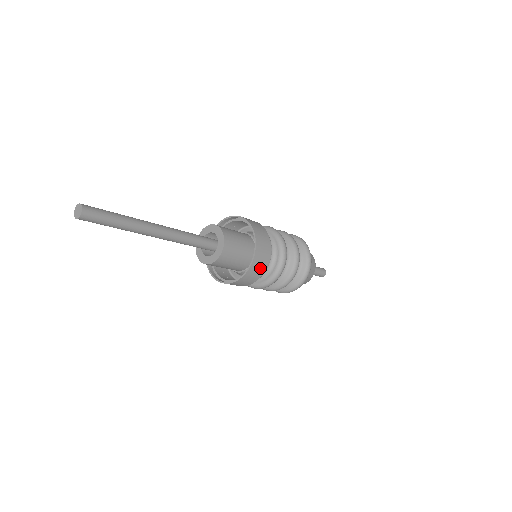
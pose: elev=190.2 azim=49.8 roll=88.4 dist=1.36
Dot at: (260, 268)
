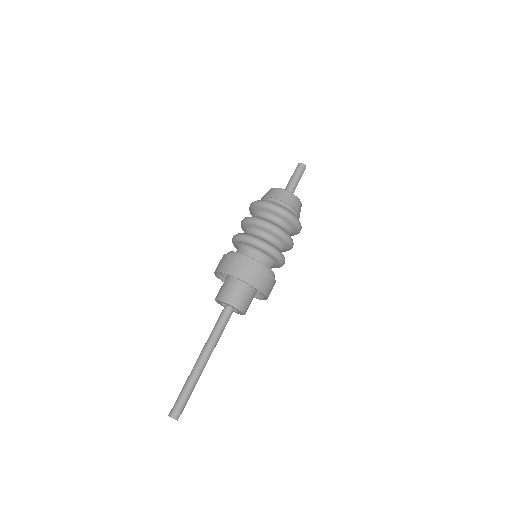
Dot at: (272, 287)
